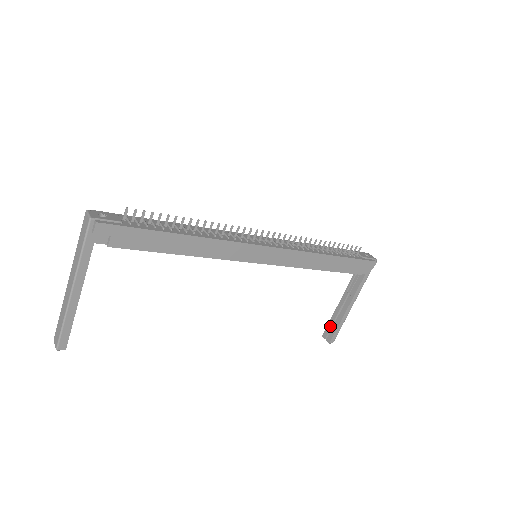
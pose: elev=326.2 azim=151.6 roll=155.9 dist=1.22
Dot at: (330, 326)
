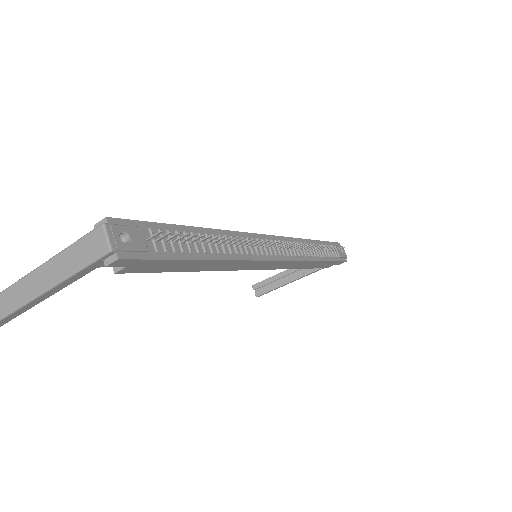
Dot at: (266, 283)
